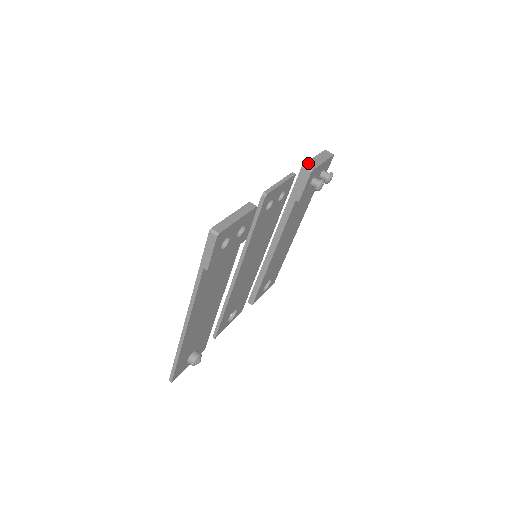
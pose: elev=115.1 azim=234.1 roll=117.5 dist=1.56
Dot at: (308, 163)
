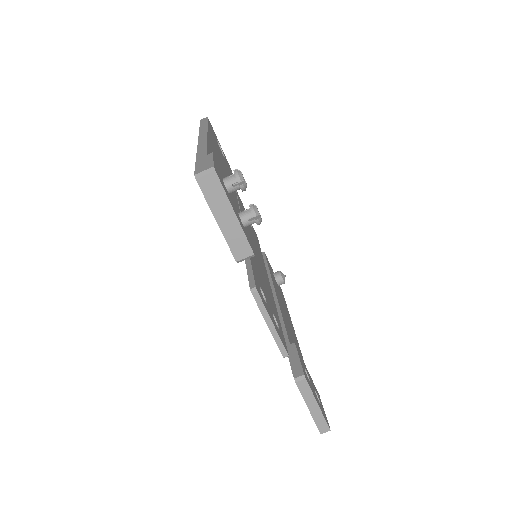
Dot at: (233, 250)
